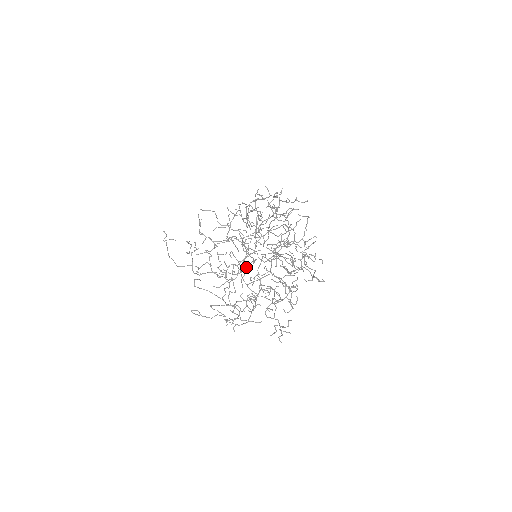
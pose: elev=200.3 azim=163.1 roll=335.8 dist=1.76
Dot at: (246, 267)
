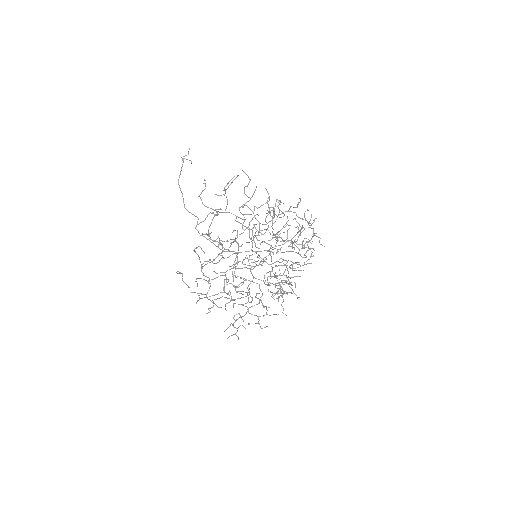
Dot at: occluded
